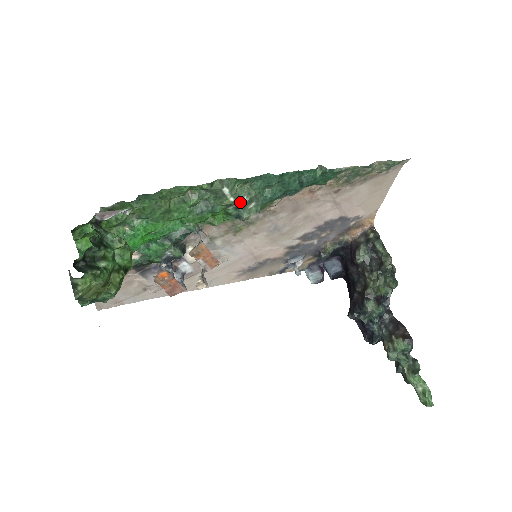
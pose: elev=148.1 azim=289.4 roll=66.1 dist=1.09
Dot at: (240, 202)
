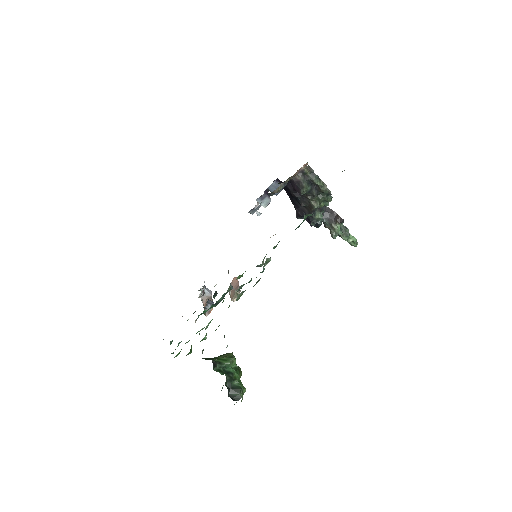
Dot at: occluded
